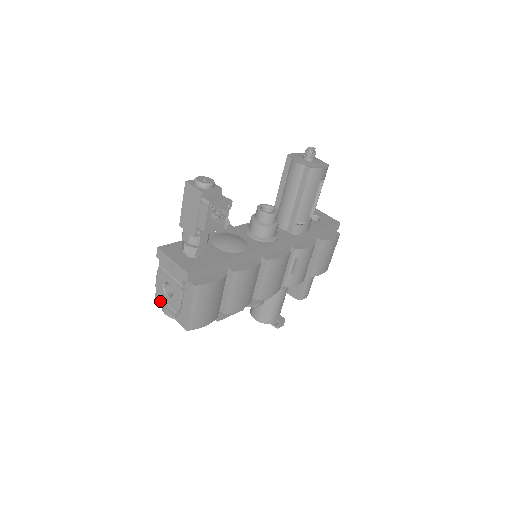
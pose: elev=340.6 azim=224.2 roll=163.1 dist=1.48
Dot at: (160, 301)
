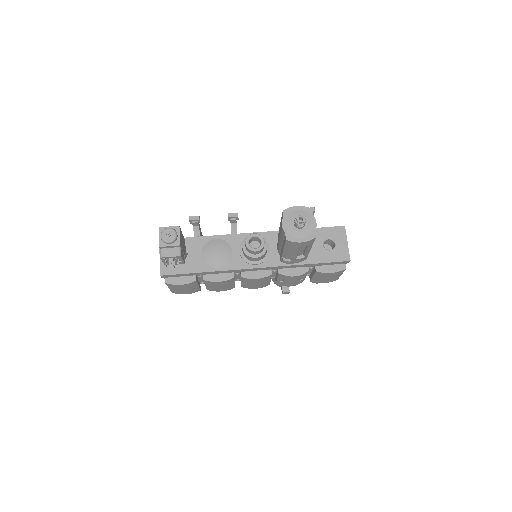
Dot at: occluded
